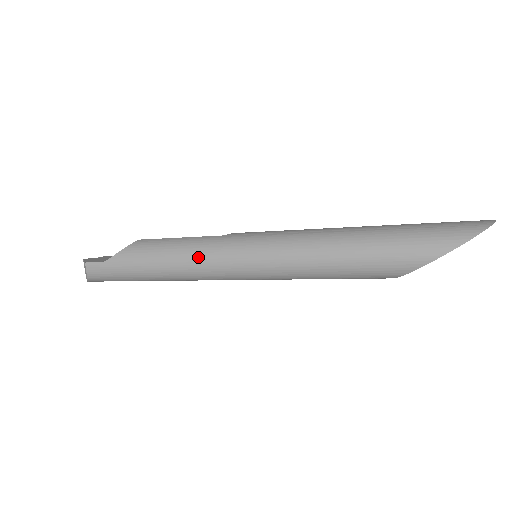
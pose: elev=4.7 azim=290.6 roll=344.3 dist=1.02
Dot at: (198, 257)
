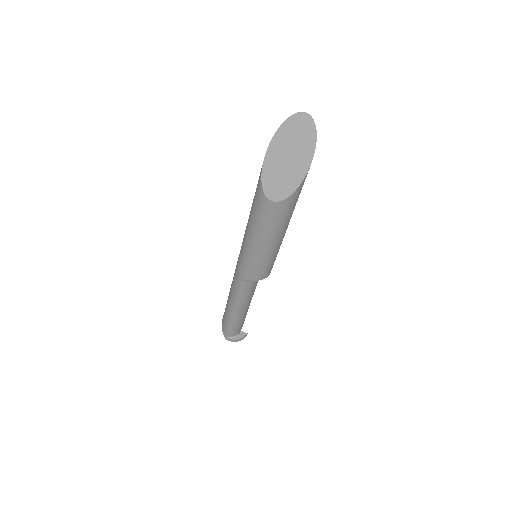
Dot at: occluded
